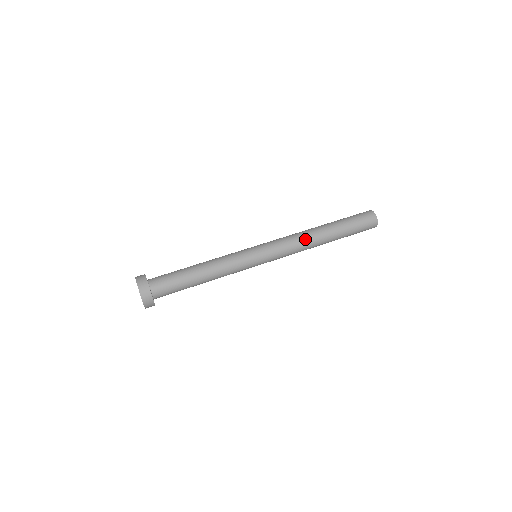
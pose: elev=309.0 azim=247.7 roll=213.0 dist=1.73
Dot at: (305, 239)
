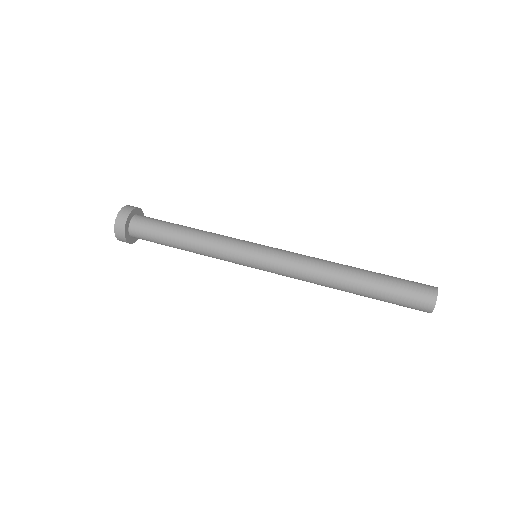
Dot at: (320, 268)
